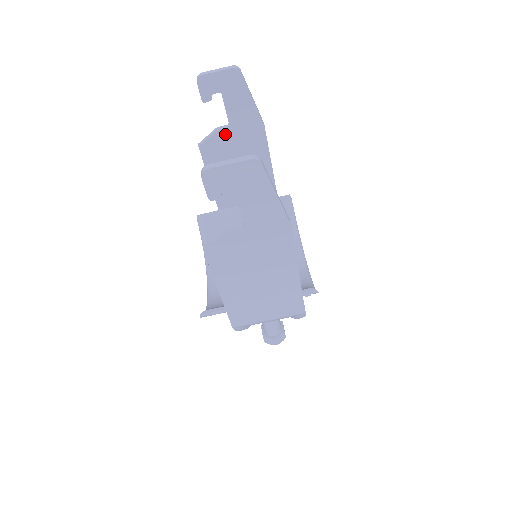
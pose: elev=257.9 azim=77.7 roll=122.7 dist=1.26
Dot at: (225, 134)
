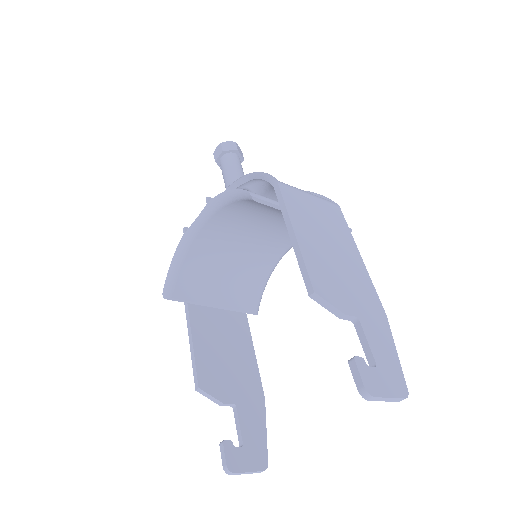
Dot at: occluded
